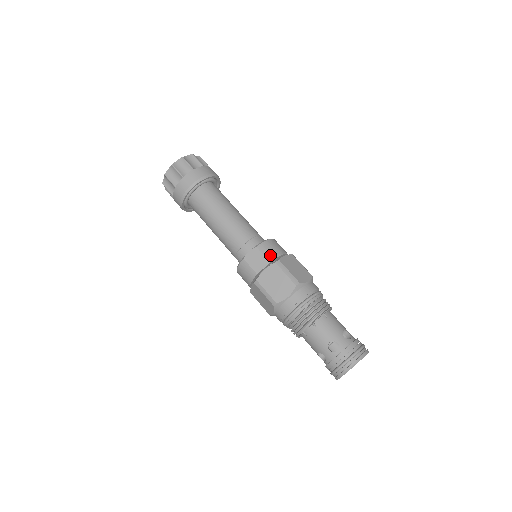
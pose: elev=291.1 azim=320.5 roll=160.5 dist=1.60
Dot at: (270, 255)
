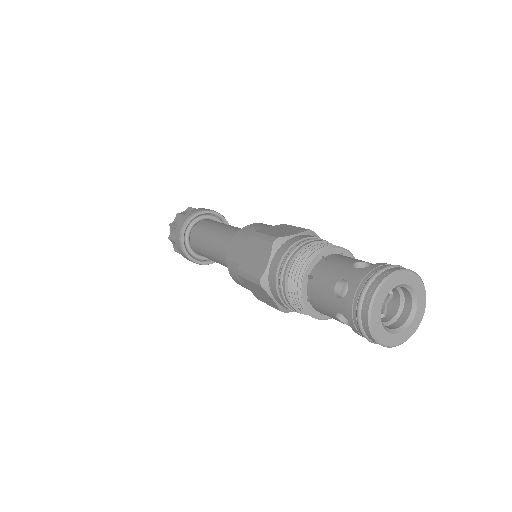
Dot at: (248, 234)
